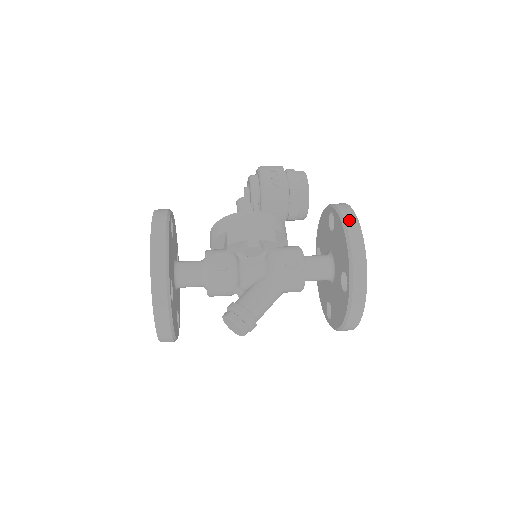
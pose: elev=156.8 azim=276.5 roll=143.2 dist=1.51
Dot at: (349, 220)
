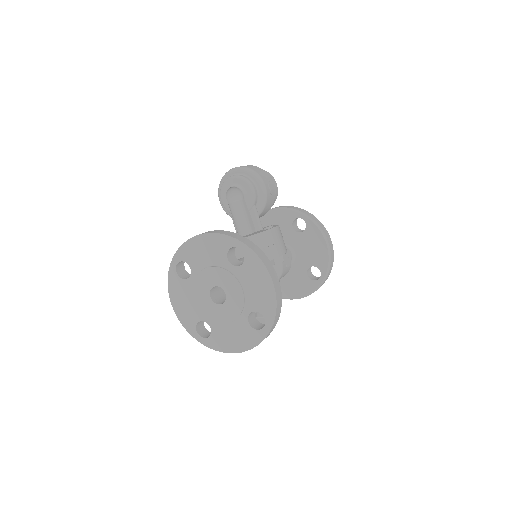
Dot at: (326, 233)
